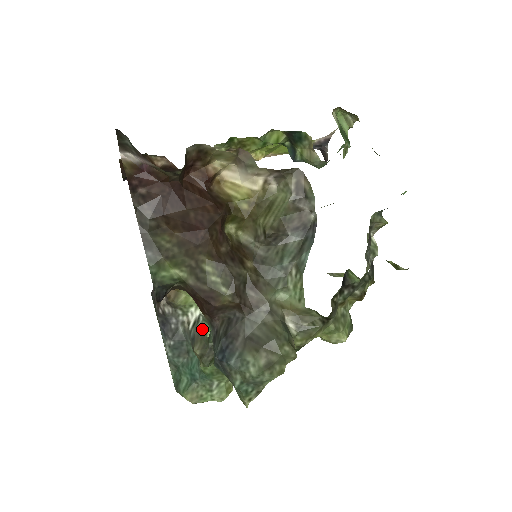
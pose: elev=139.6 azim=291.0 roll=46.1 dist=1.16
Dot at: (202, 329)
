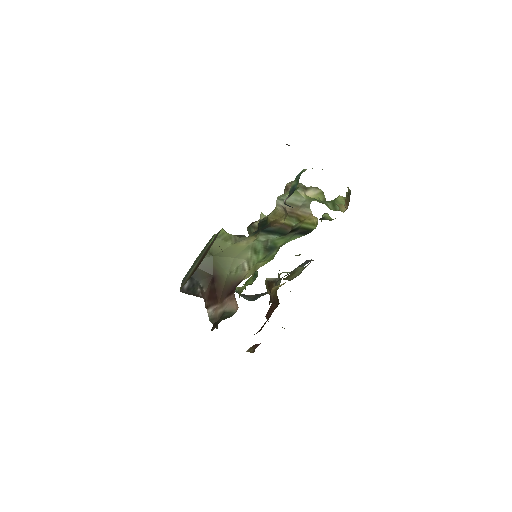
Dot at: occluded
